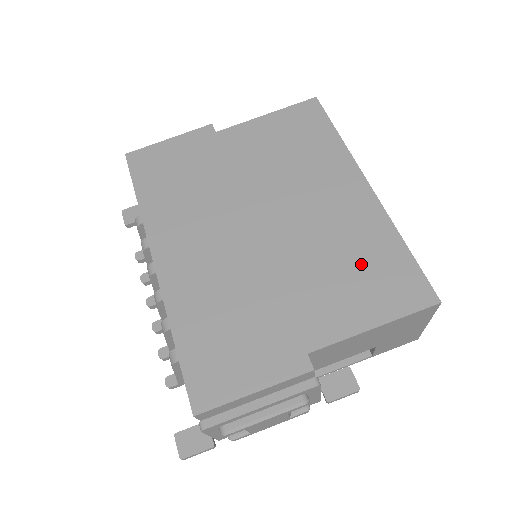
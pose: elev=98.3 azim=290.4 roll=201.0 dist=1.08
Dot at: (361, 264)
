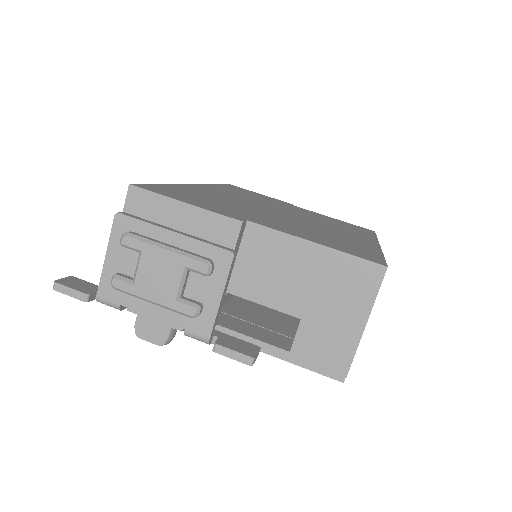
Dot at: (336, 240)
